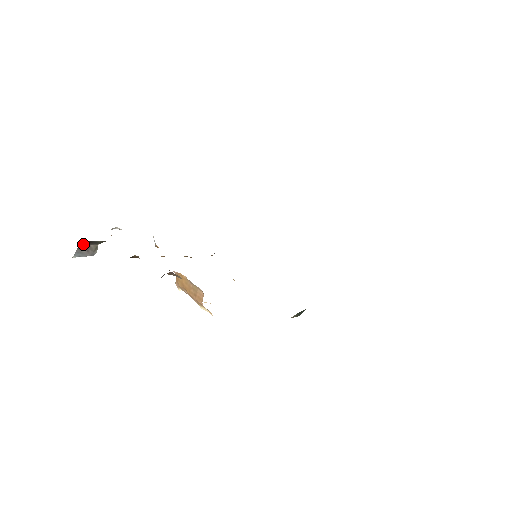
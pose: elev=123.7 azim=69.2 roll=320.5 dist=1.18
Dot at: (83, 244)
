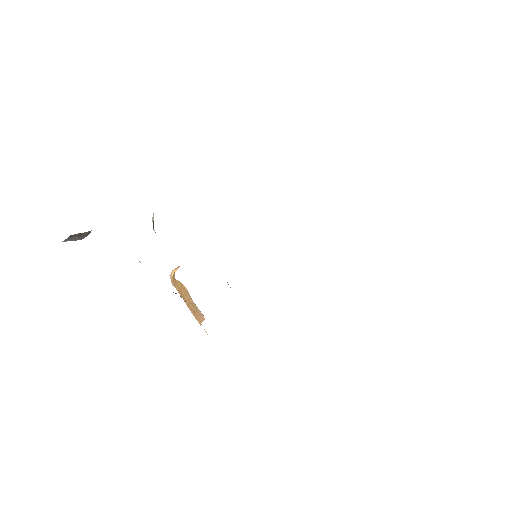
Dot at: occluded
